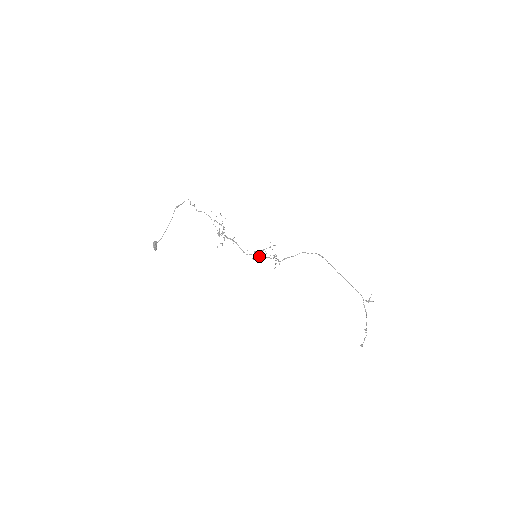
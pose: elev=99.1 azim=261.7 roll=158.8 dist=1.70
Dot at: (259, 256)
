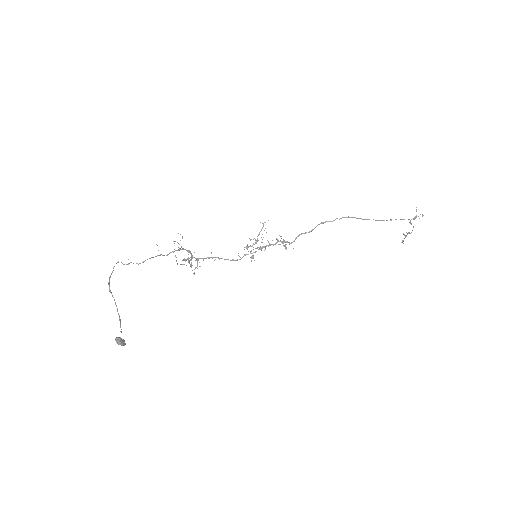
Dot at: occluded
